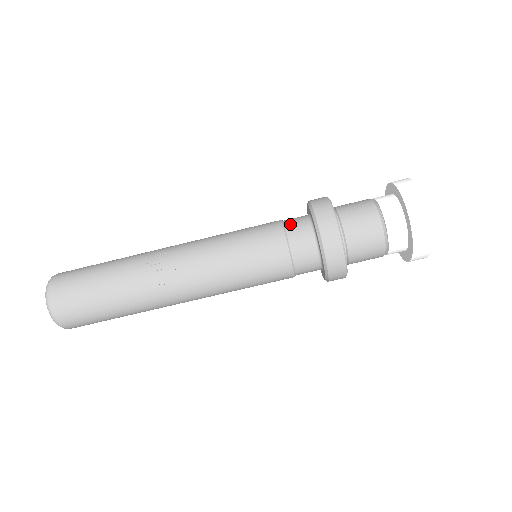
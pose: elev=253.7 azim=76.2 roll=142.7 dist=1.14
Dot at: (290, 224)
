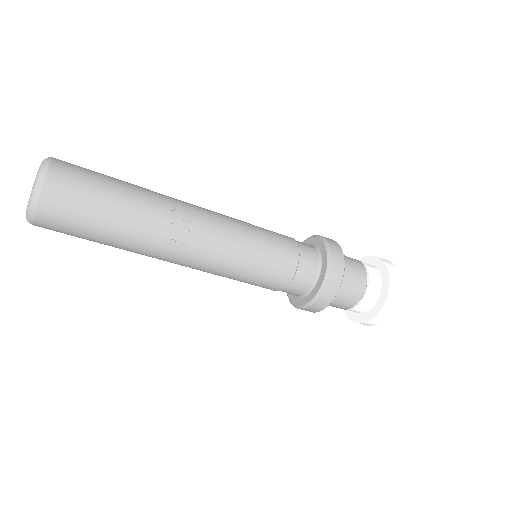
Dot at: (304, 249)
